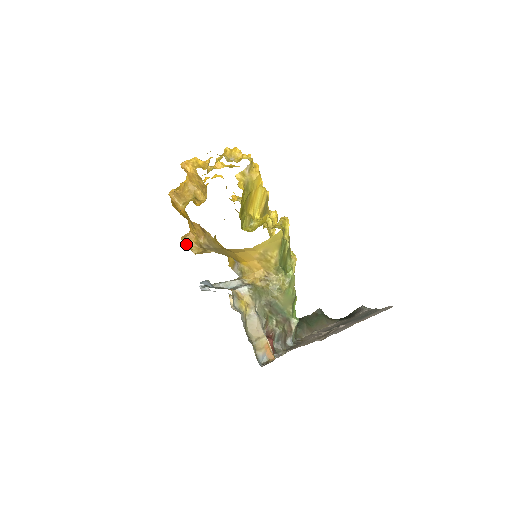
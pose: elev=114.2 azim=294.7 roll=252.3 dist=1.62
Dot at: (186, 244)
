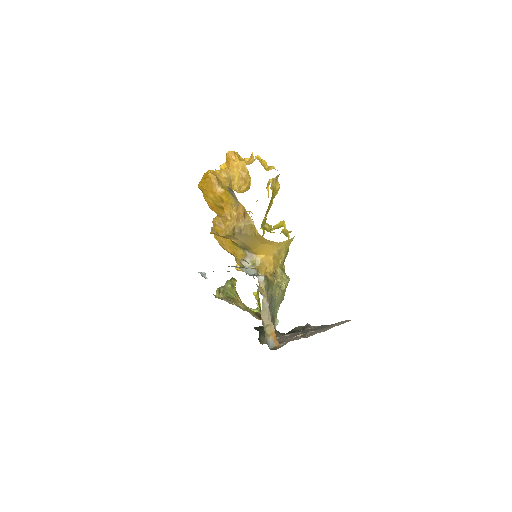
Dot at: (220, 223)
